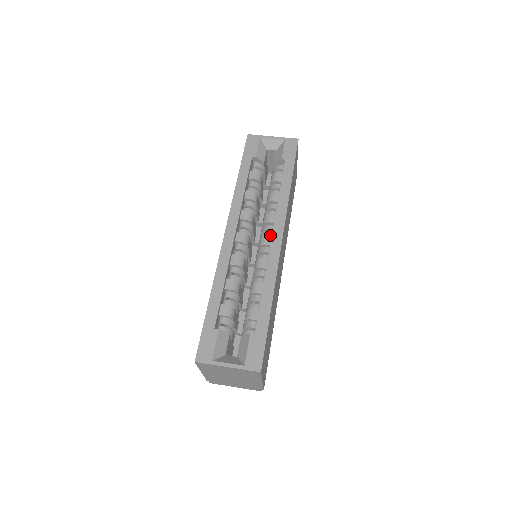
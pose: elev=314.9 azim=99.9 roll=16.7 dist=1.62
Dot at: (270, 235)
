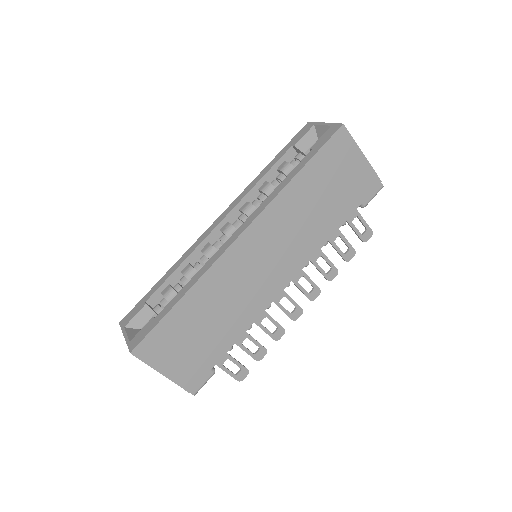
Dot at: occluded
